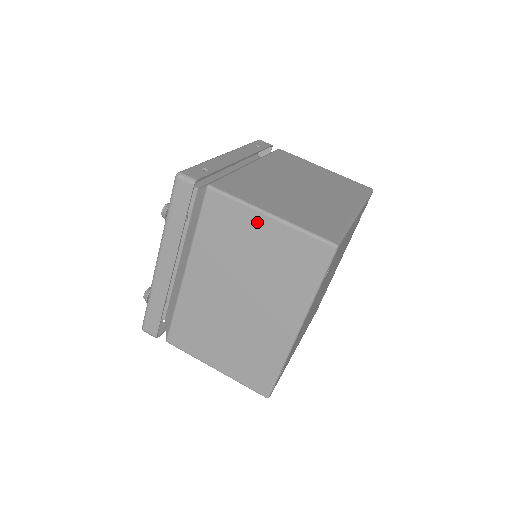
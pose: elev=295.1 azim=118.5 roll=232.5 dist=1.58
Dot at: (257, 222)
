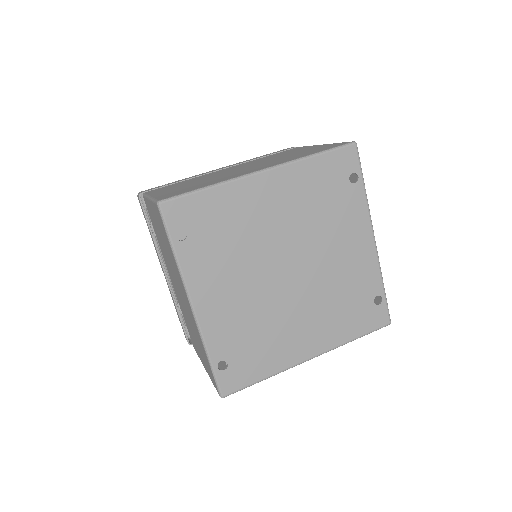
Dot at: occluded
